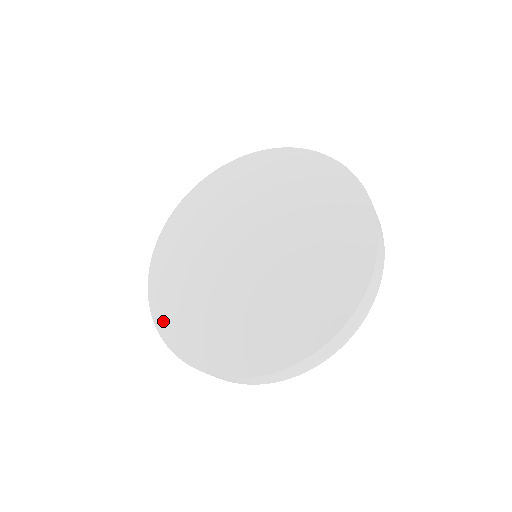
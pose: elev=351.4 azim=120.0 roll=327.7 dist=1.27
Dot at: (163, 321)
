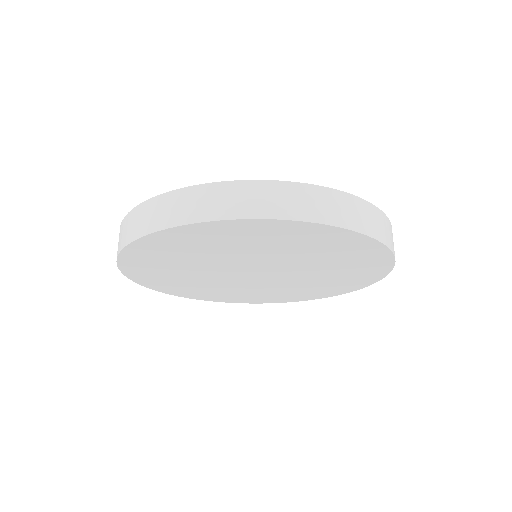
Dot at: occluded
